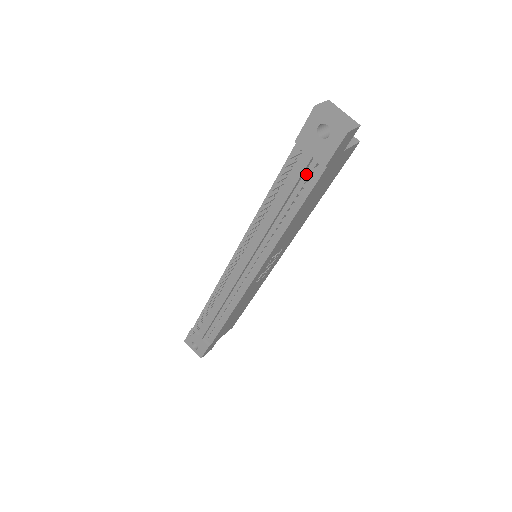
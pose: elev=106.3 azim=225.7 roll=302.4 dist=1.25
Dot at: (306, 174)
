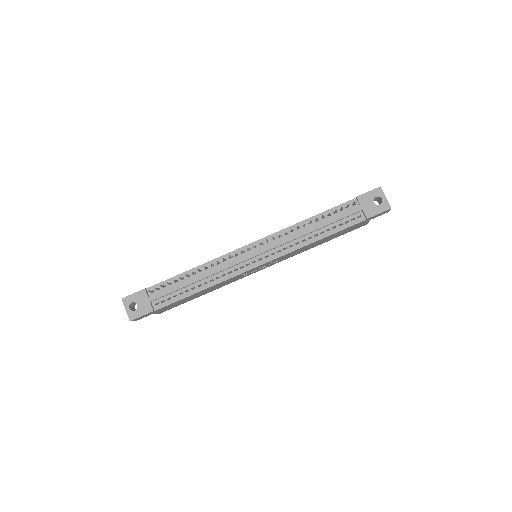
Dot at: (349, 217)
